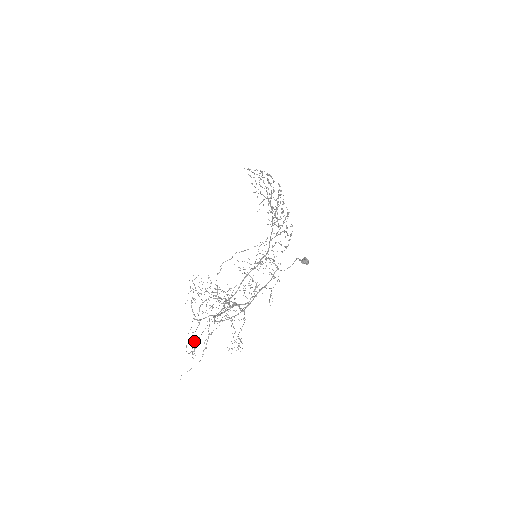
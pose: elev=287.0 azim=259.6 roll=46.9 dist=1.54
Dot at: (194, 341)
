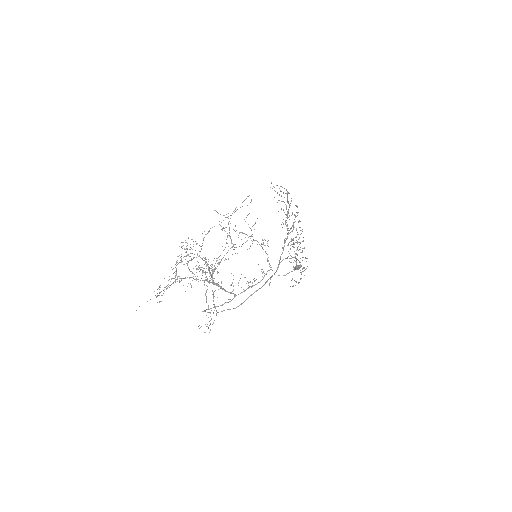
Dot at: (164, 287)
